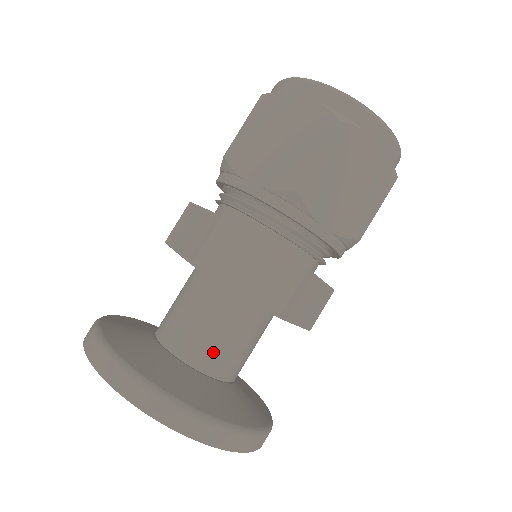
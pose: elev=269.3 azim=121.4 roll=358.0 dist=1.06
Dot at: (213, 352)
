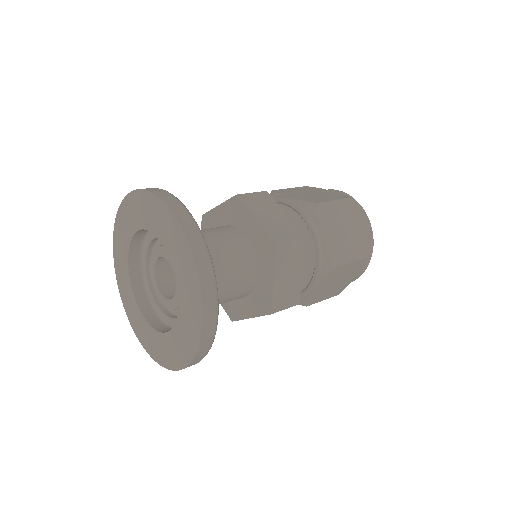
Dot at: (210, 253)
